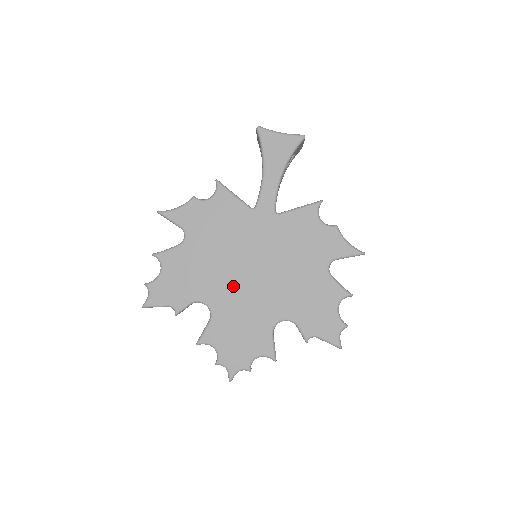
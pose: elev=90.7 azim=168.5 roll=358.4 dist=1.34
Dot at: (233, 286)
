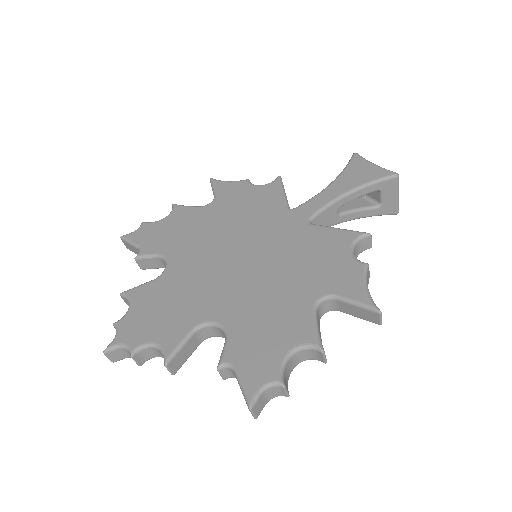
Dot at: (205, 261)
